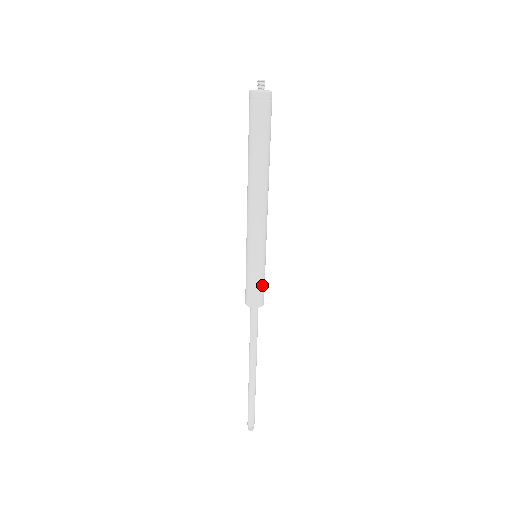
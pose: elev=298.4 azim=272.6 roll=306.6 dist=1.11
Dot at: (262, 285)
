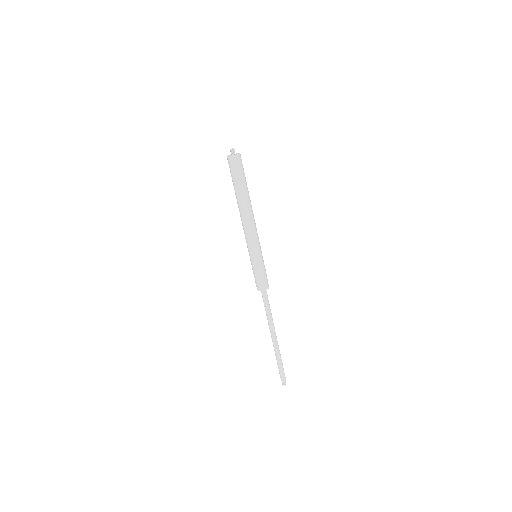
Dot at: (265, 274)
